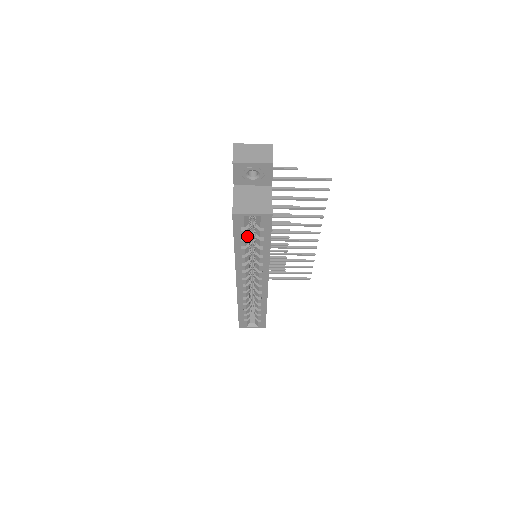
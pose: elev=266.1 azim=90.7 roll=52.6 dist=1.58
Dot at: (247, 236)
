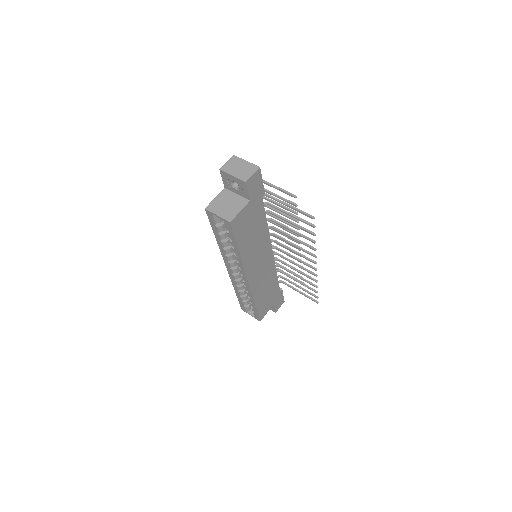
Dot at: (224, 232)
